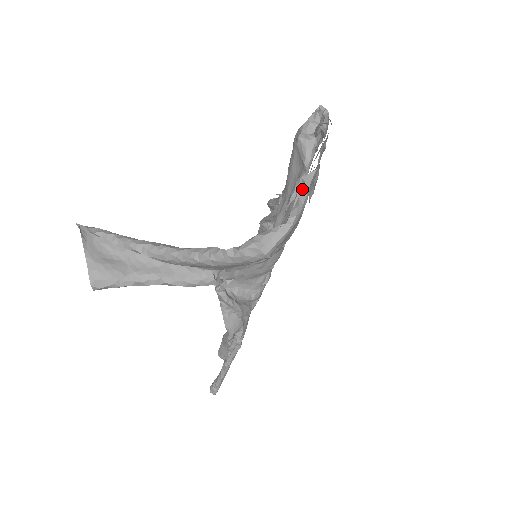
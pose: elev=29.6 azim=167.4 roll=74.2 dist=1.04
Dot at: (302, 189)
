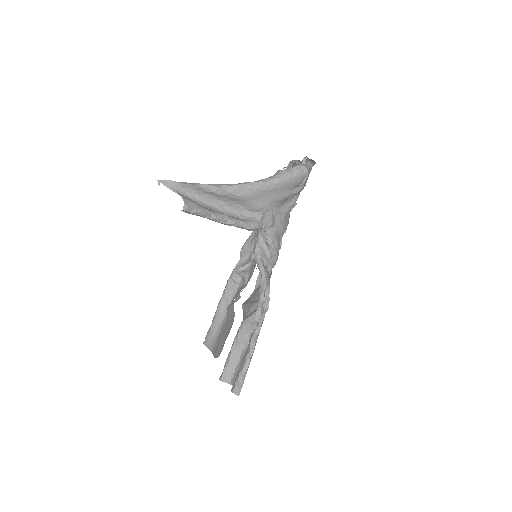
Dot at: (307, 160)
